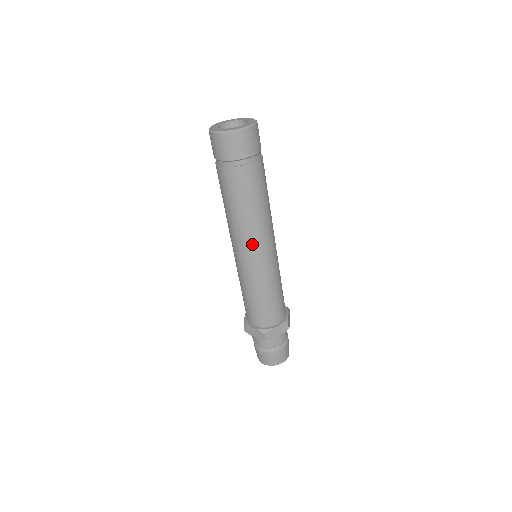
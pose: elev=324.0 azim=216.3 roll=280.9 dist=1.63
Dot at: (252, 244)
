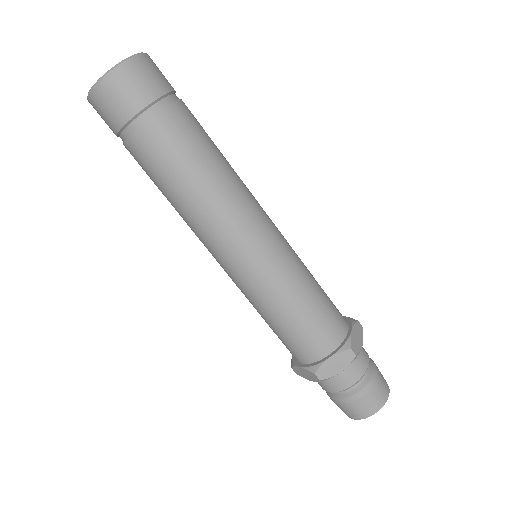
Dot at: (250, 217)
